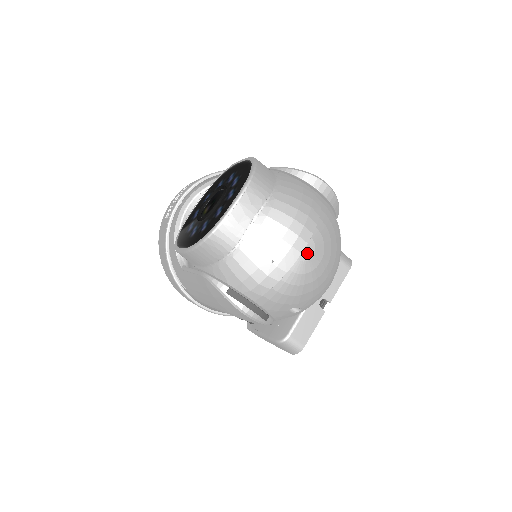
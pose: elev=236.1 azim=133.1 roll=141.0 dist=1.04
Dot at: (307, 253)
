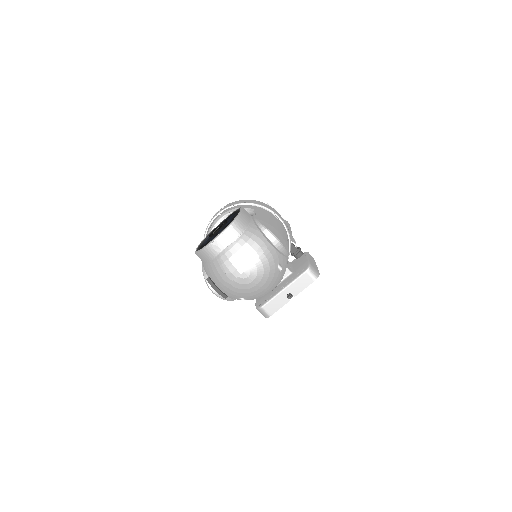
Dot at: (245, 275)
